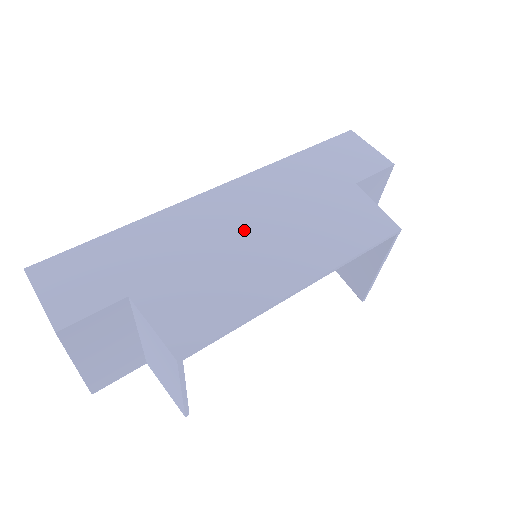
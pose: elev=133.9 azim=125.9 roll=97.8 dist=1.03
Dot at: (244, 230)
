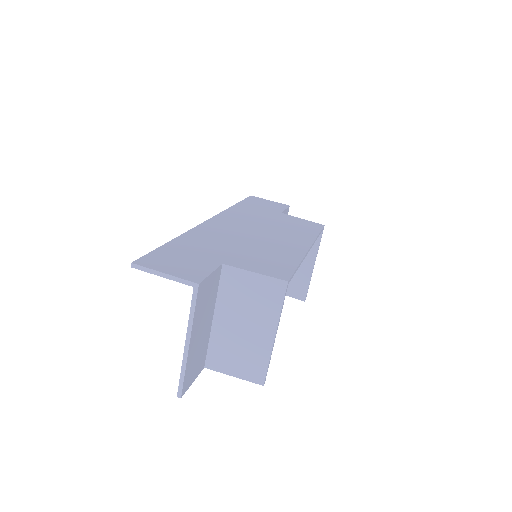
Dot at: (250, 233)
